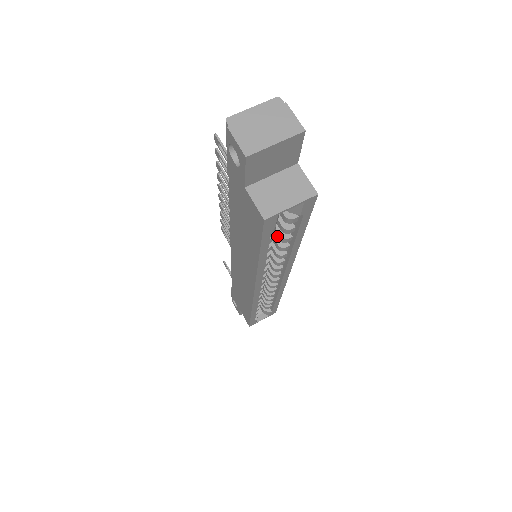
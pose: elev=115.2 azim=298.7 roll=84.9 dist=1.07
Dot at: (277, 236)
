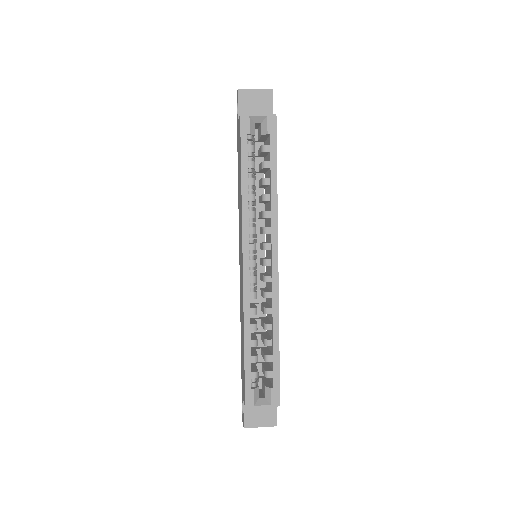
Dot at: (261, 184)
